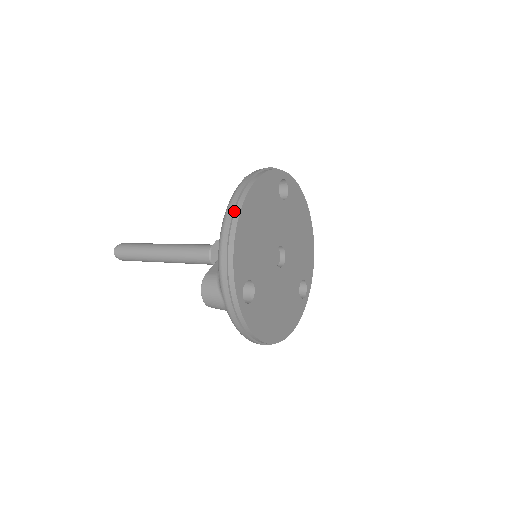
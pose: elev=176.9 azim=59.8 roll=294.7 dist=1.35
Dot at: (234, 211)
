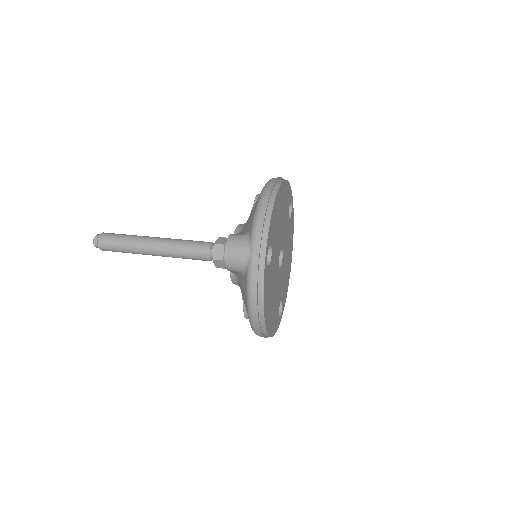
Dot at: (274, 186)
